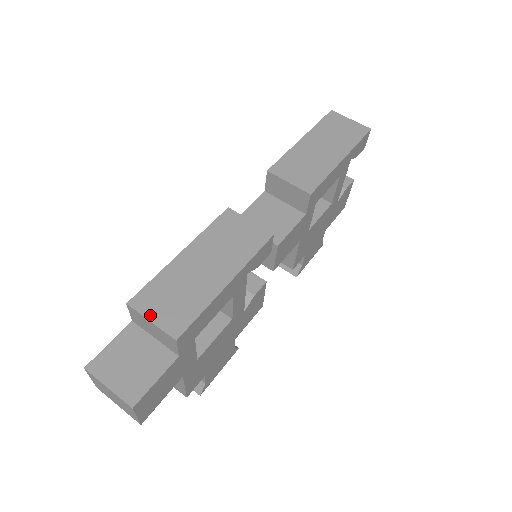
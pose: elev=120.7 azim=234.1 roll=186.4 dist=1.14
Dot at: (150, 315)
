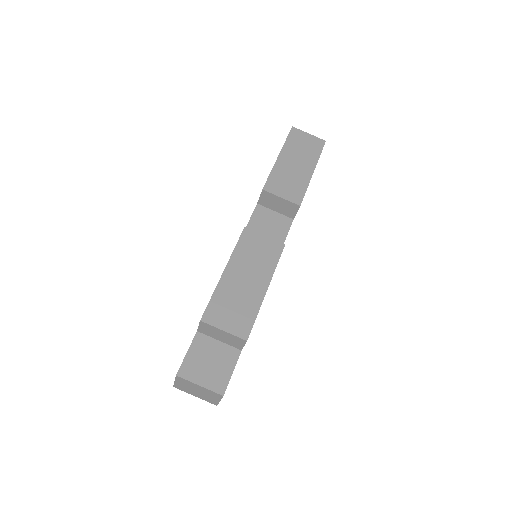
Dot at: (221, 326)
